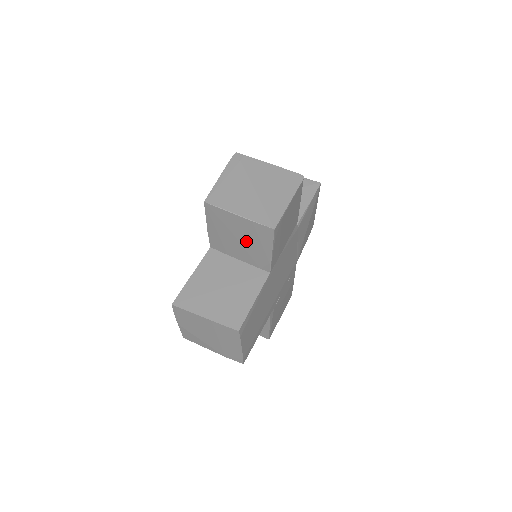
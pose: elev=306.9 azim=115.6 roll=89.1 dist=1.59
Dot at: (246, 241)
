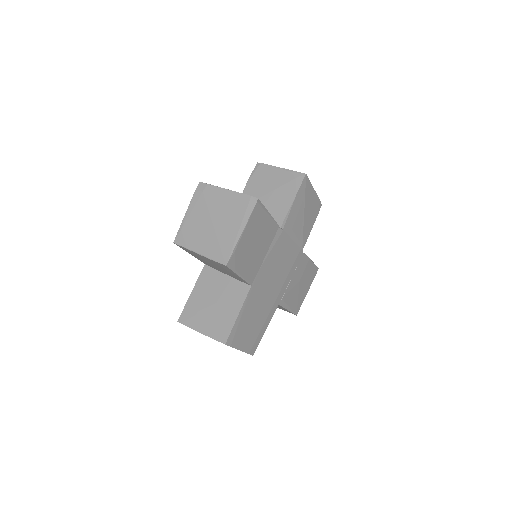
Dot at: (218, 267)
